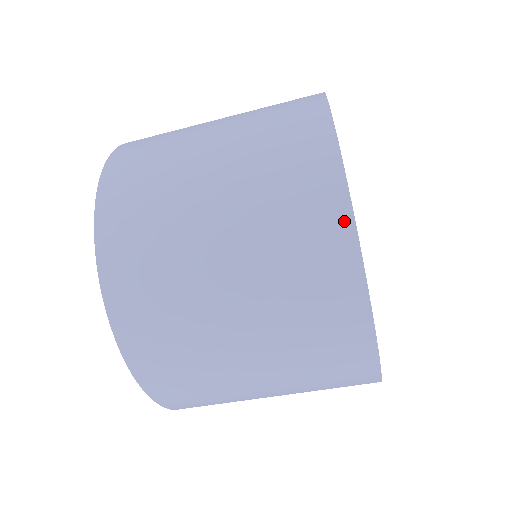
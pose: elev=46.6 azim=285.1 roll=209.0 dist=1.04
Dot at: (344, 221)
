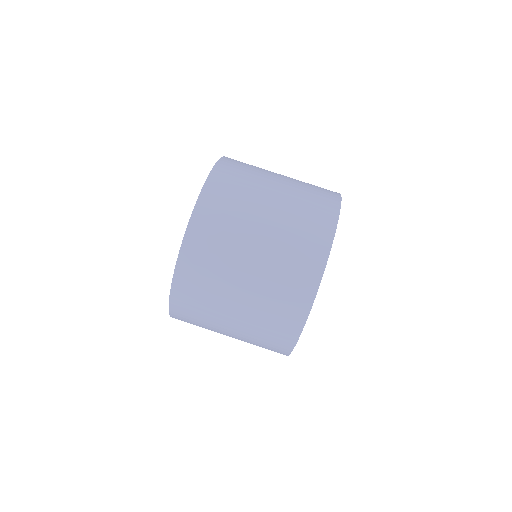
Dot at: occluded
